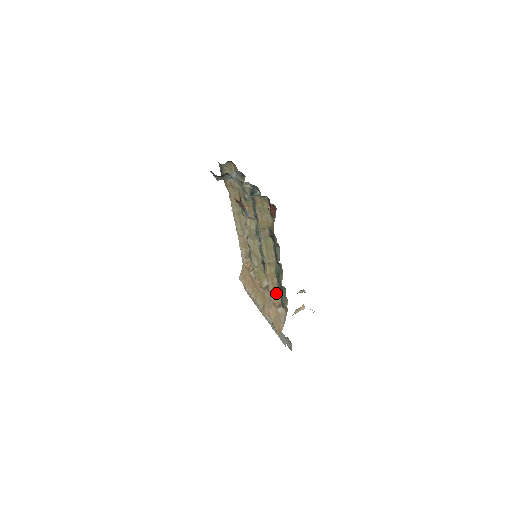
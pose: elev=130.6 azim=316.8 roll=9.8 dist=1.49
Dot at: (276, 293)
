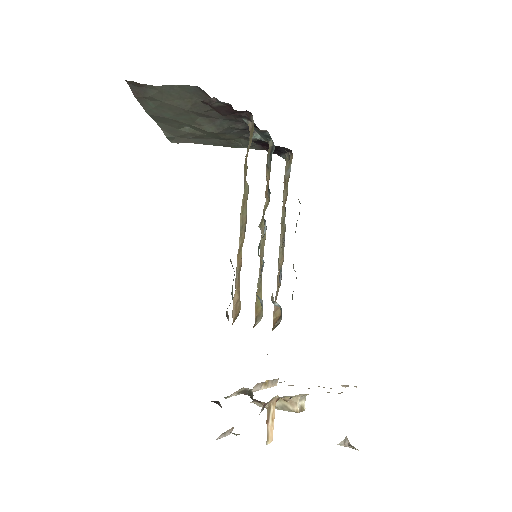
Dot at: (239, 301)
